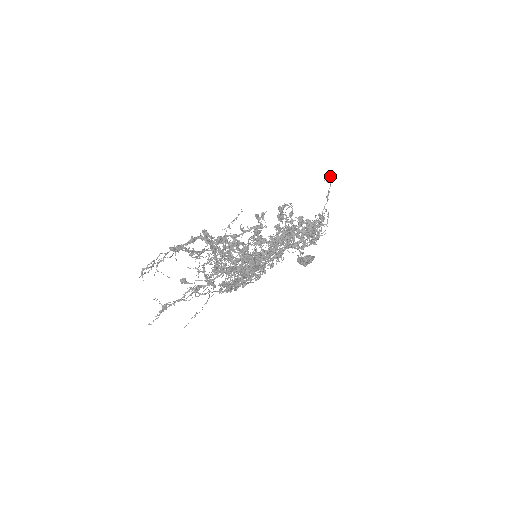
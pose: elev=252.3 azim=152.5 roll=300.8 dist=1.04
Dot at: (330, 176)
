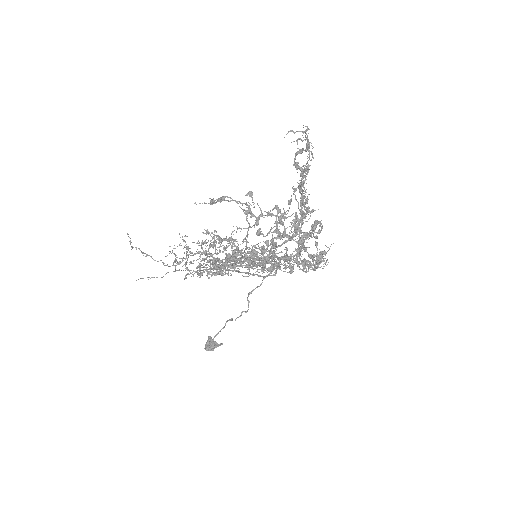
Dot at: (333, 243)
